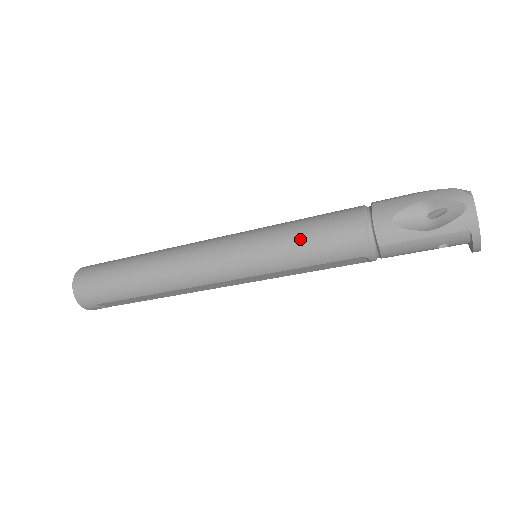
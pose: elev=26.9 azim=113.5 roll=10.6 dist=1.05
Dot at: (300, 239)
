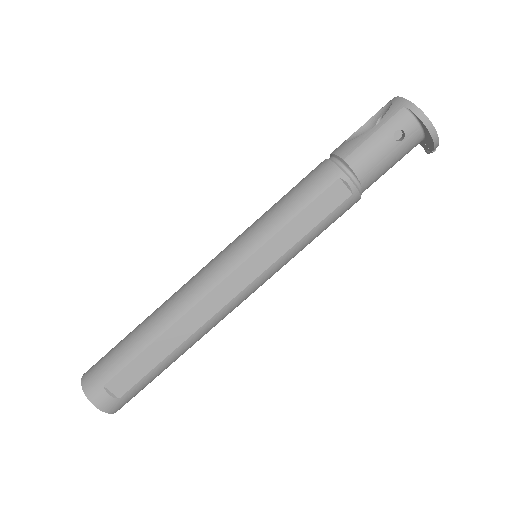
Dot at: (281, 200)
